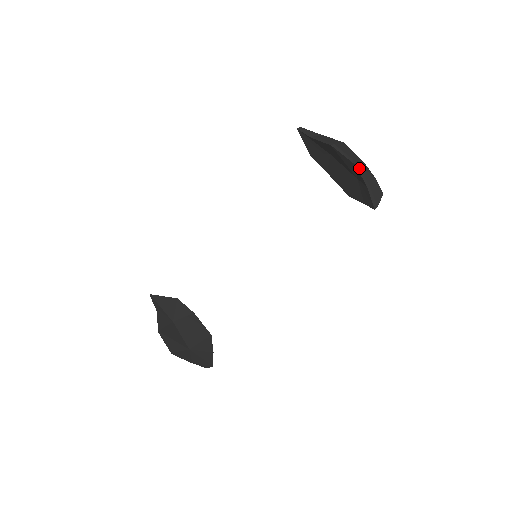
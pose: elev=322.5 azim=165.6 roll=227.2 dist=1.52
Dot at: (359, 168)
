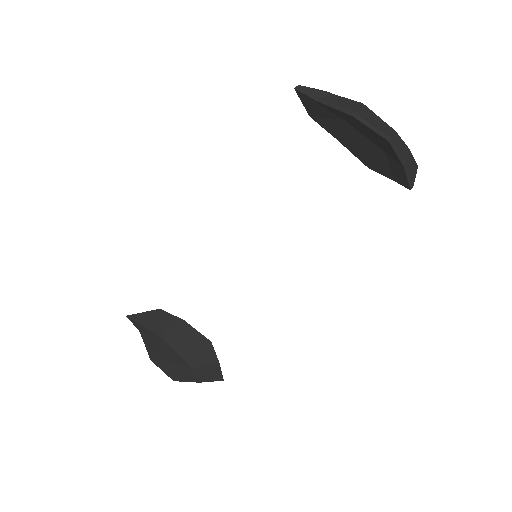
Dot at: (394, 145)
